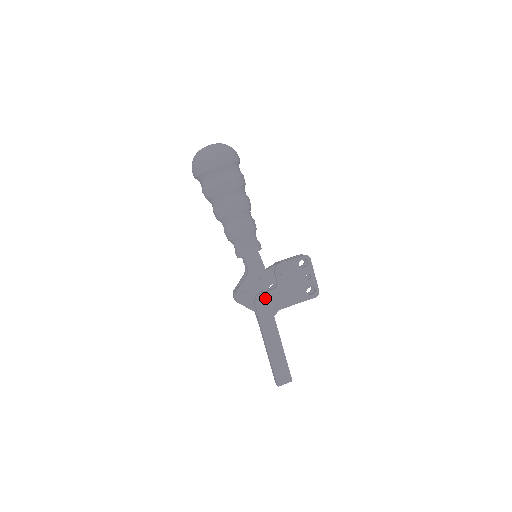
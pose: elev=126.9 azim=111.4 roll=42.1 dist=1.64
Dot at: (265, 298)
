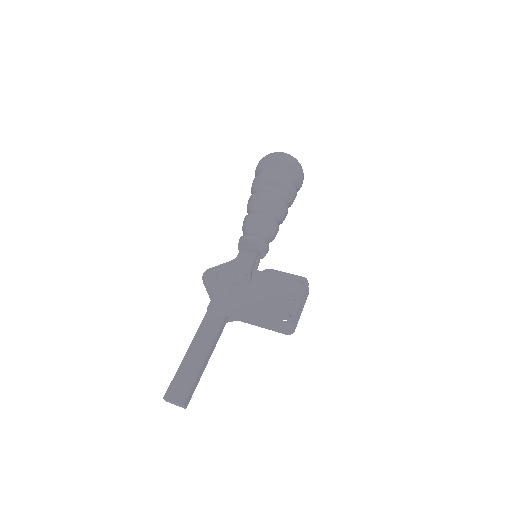
Dot at: (230, 290)
